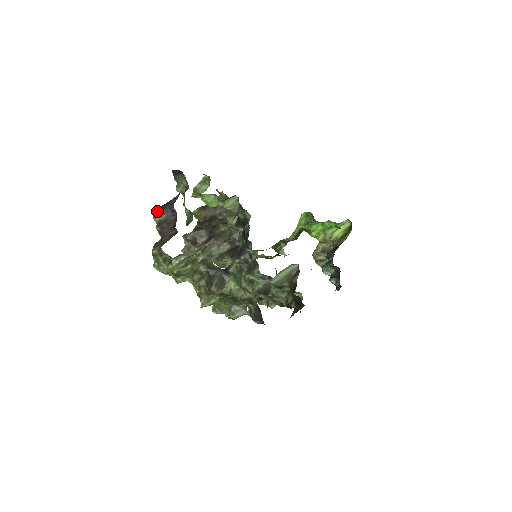
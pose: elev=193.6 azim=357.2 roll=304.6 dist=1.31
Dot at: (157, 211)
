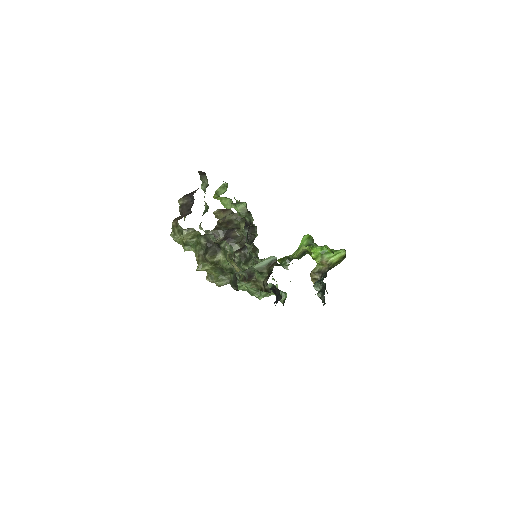
Dot at: (182, 197)
